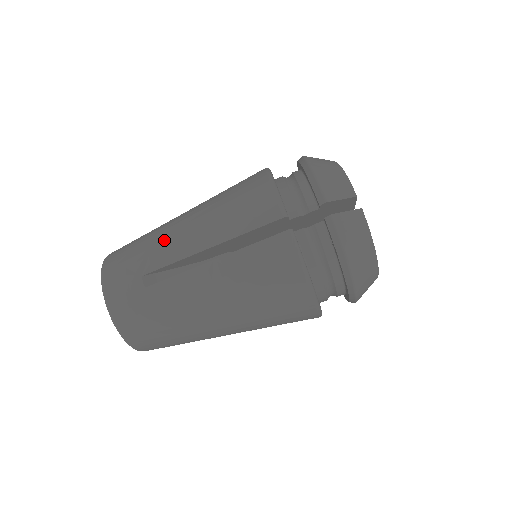
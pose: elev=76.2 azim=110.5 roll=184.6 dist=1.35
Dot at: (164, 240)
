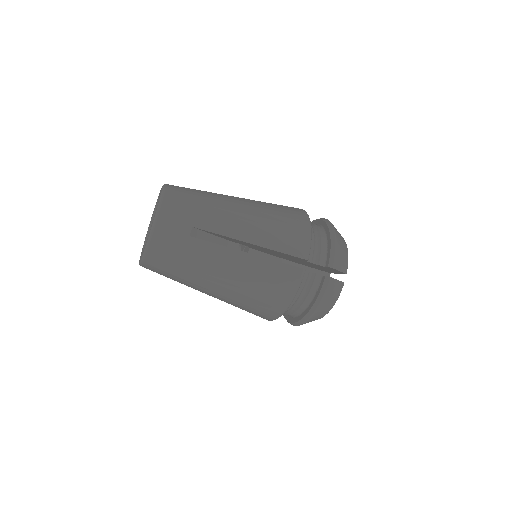
Dot at: (221, 213)
